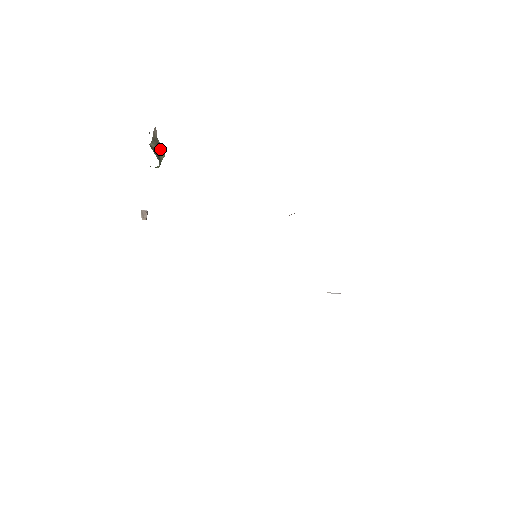
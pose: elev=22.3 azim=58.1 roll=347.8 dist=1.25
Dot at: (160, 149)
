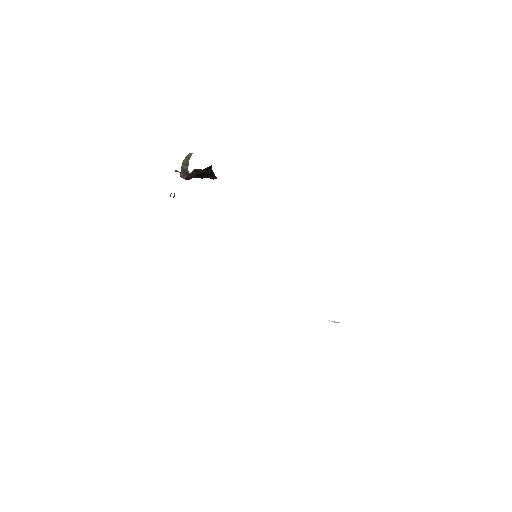
Dot at: (189, 157)
